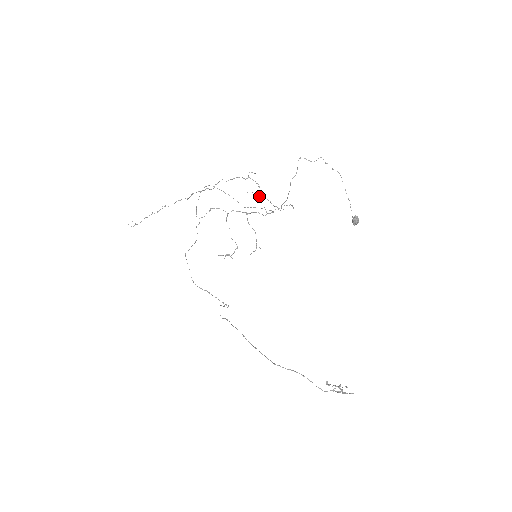
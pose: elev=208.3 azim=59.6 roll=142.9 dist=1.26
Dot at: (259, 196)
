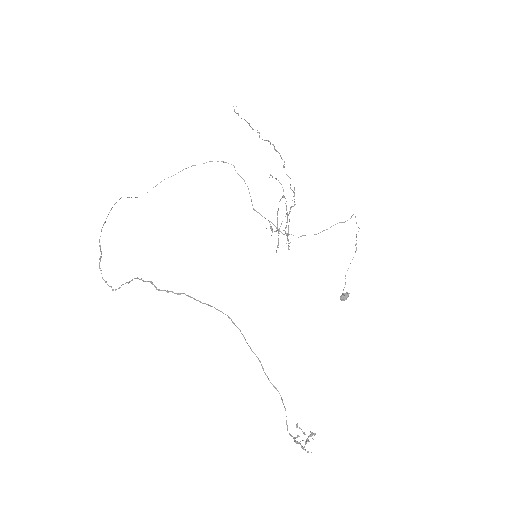
Dot at: occluded
